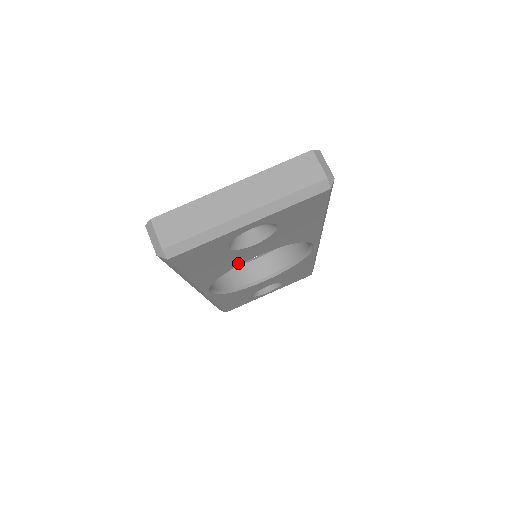
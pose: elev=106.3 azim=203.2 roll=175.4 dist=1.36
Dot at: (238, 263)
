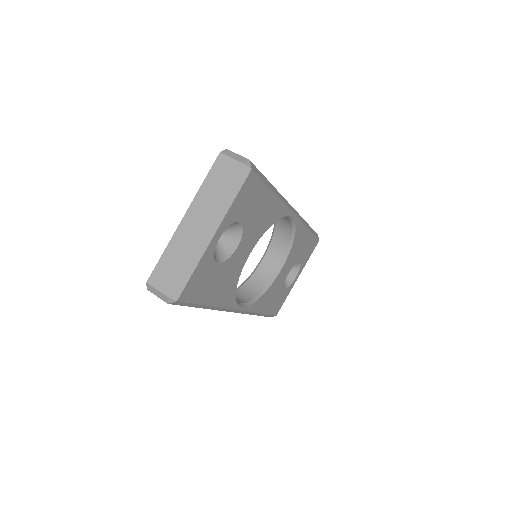
Dot at: (240, 270)
